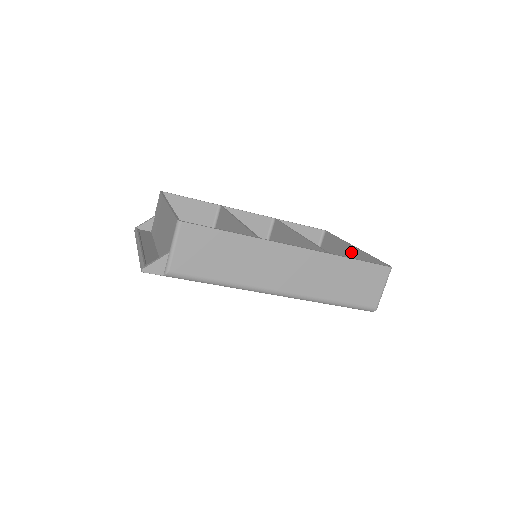
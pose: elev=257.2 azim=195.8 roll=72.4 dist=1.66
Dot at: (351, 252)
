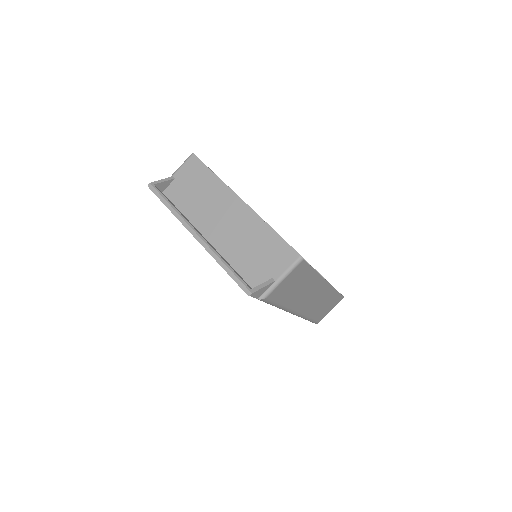
Dot at: occluded
